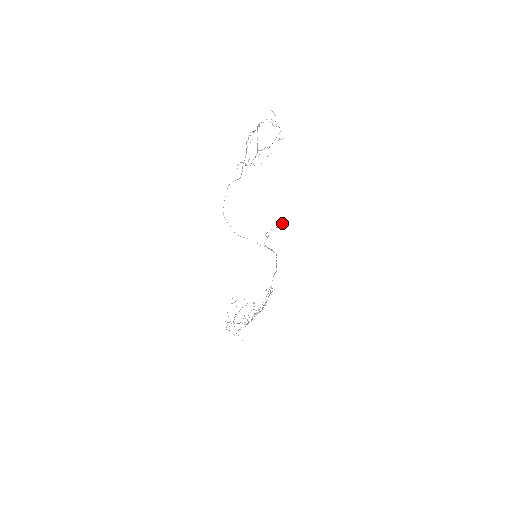
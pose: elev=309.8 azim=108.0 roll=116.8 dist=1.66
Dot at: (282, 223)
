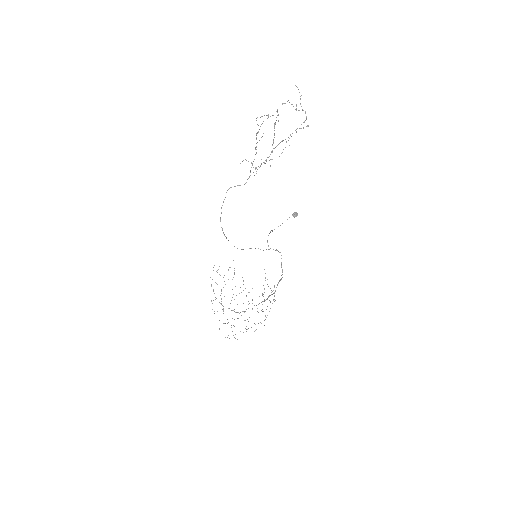
Dot at: occluded
